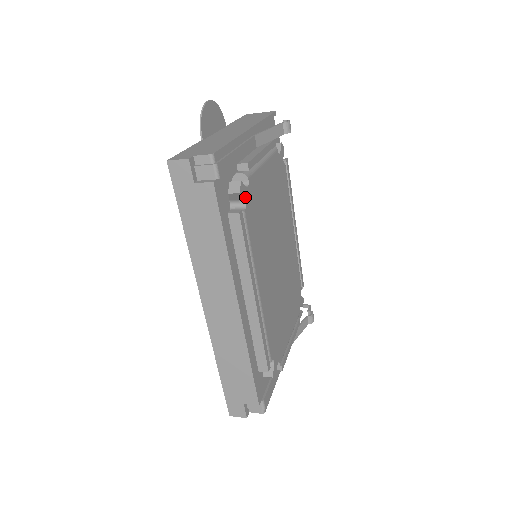
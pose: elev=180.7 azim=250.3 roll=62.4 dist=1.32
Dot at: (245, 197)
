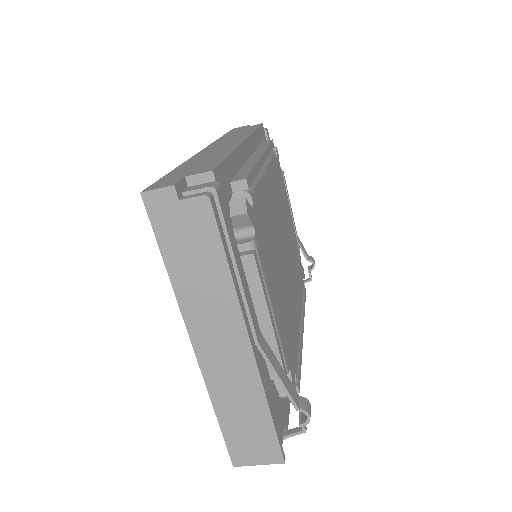
Dot at: (277, 158)
